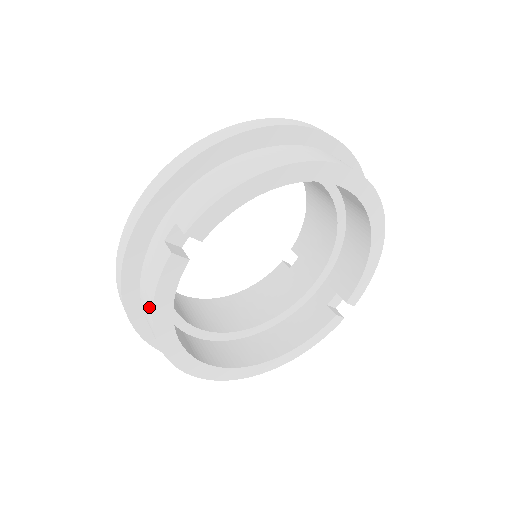
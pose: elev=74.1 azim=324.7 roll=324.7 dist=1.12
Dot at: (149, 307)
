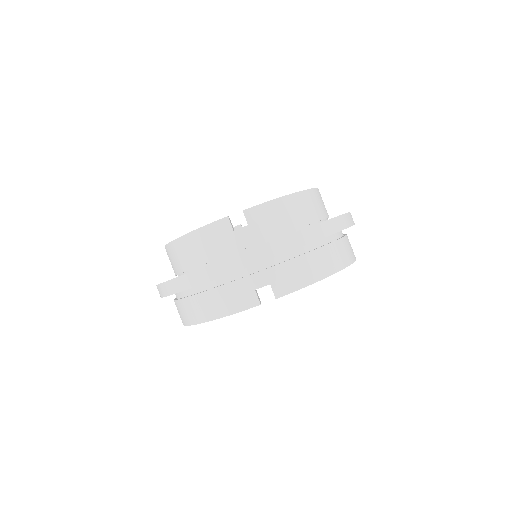
Dot at: (213, 313)
